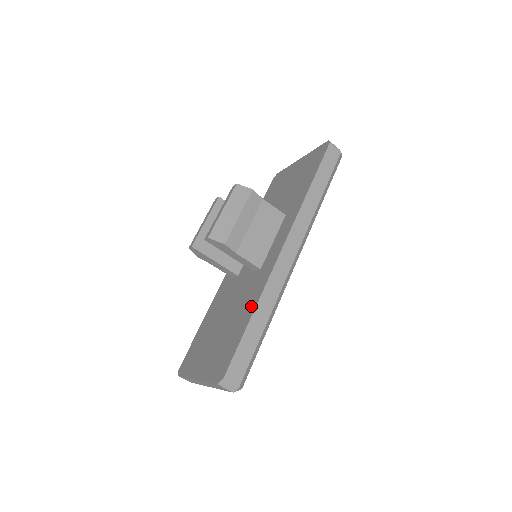
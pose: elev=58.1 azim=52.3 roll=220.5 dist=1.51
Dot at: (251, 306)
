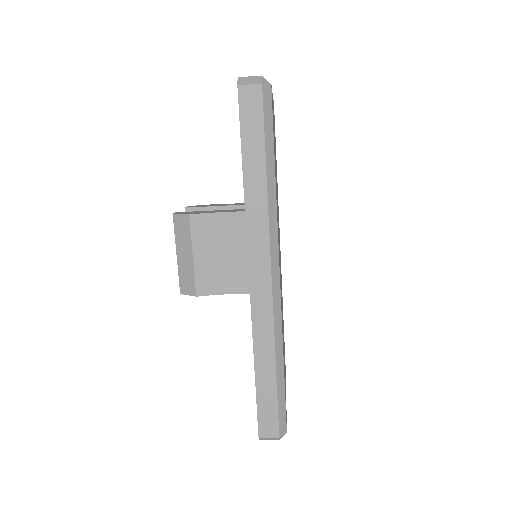
Dot at: occluded
